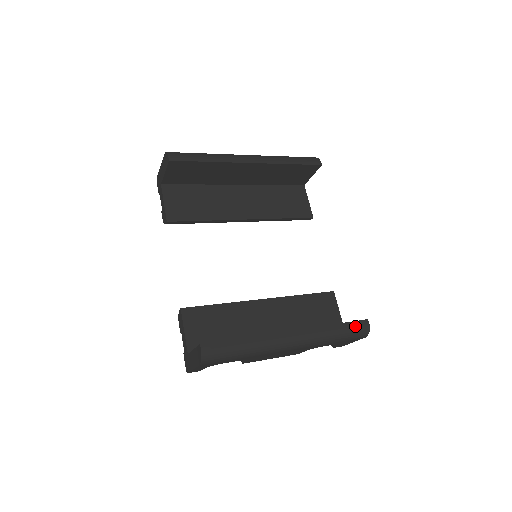
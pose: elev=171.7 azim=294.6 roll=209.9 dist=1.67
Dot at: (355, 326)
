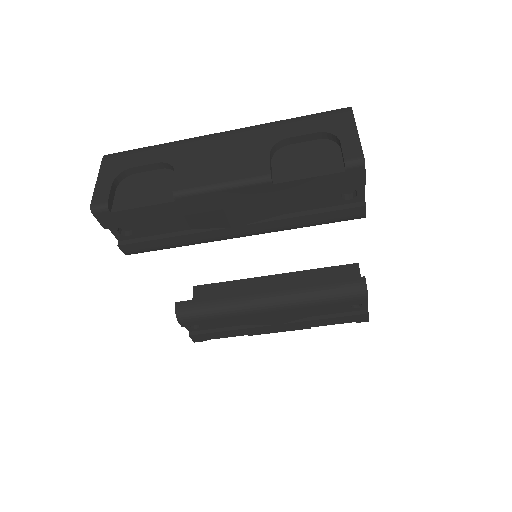
Dot at: occluded
